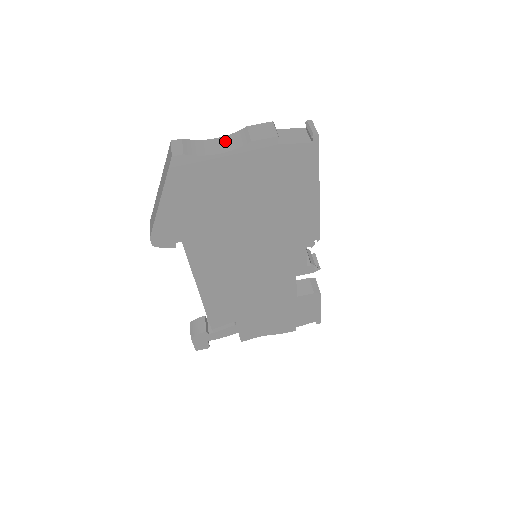
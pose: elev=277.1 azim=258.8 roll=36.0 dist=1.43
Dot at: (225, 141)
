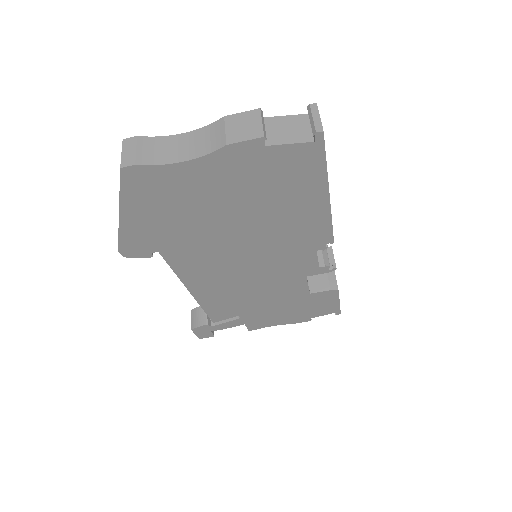
Dot at: (194, 139)
